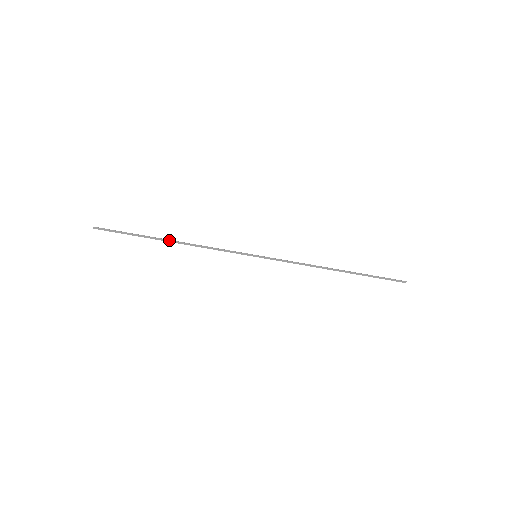
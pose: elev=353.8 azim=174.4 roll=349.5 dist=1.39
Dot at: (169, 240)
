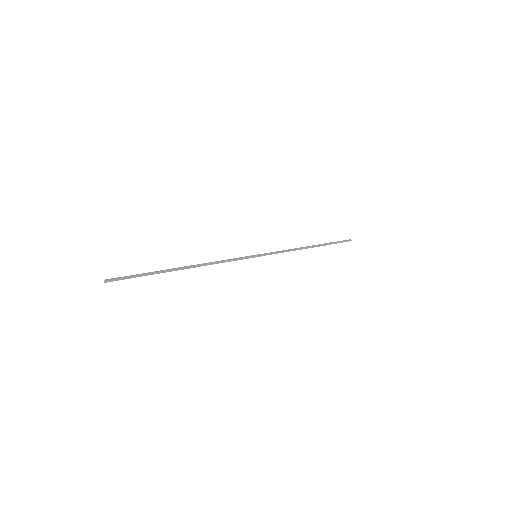
Dot at: (184, 268)
